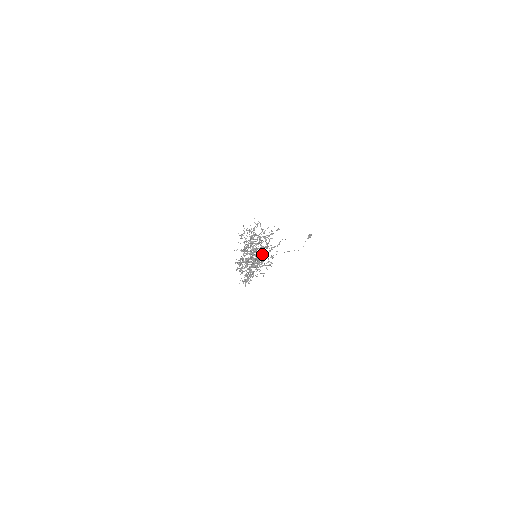
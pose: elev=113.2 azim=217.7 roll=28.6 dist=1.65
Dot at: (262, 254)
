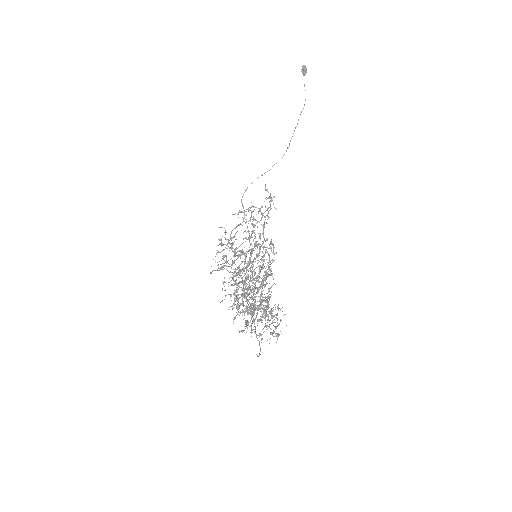
Dot at: occluded
